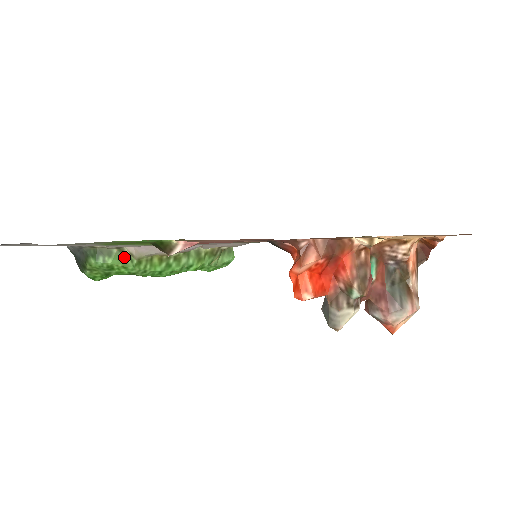
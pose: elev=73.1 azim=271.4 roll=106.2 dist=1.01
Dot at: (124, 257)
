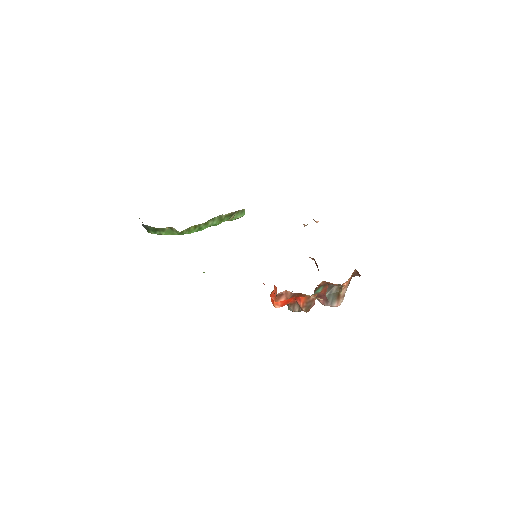
Dot at: (172, 230)
